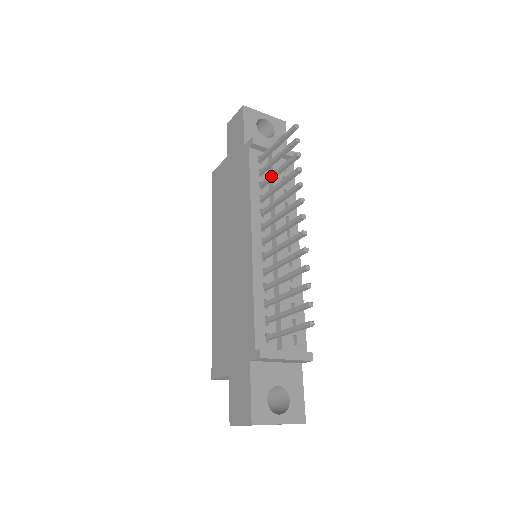
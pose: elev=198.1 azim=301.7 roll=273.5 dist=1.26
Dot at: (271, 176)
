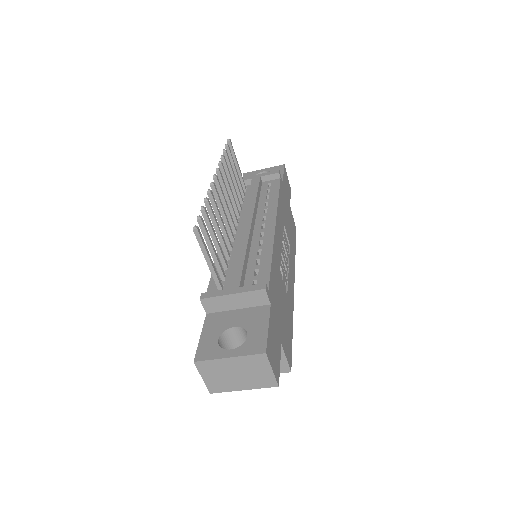
Dot at: occluded
